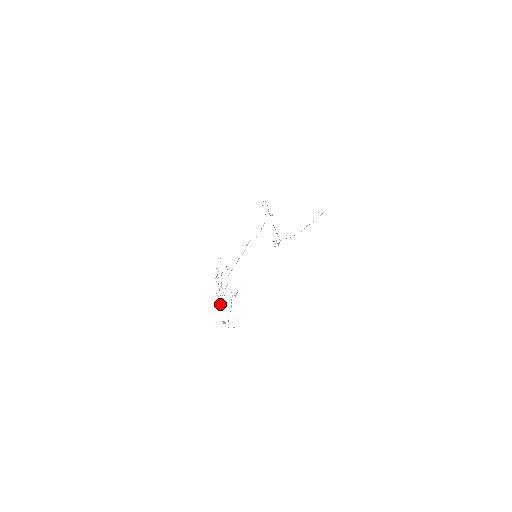
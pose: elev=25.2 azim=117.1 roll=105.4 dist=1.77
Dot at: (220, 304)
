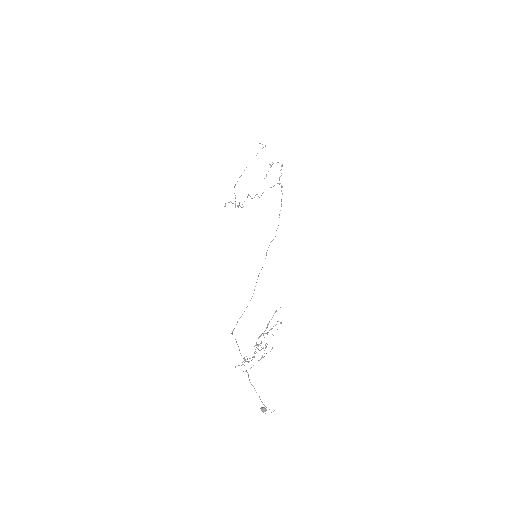
Dot at: occluded
